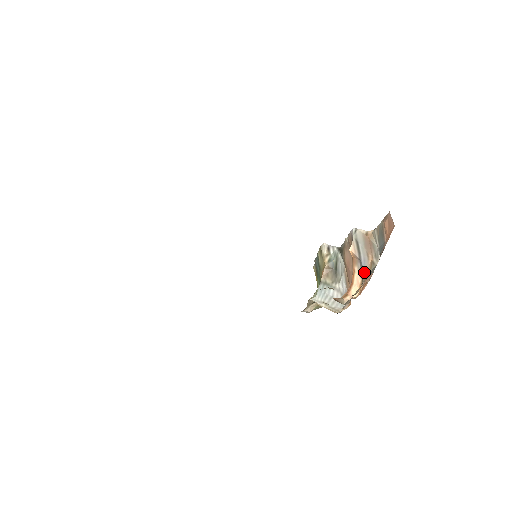
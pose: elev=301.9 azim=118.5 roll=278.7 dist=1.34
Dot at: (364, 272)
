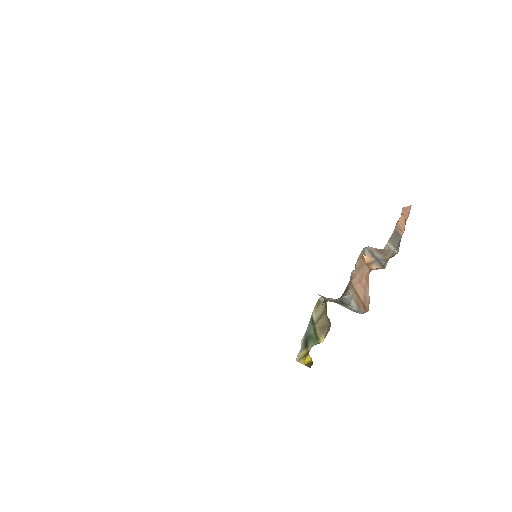
Dot at: (384, 262)
